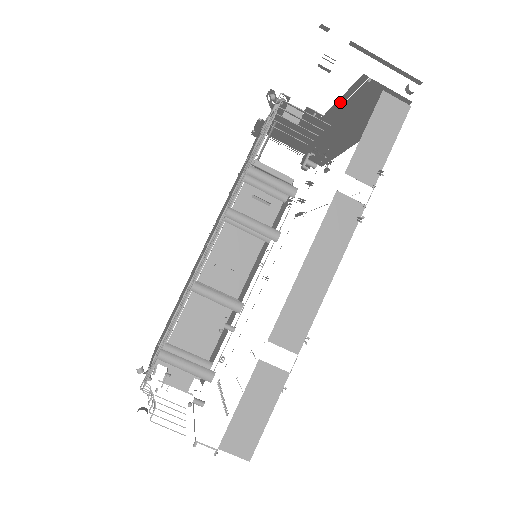
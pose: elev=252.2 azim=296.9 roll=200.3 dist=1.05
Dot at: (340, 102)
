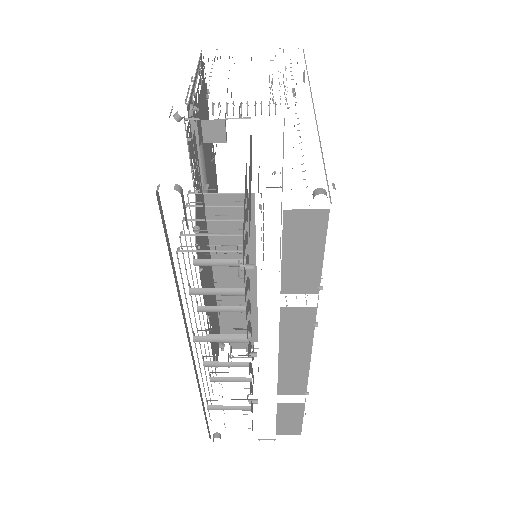
Dot at: occluded
